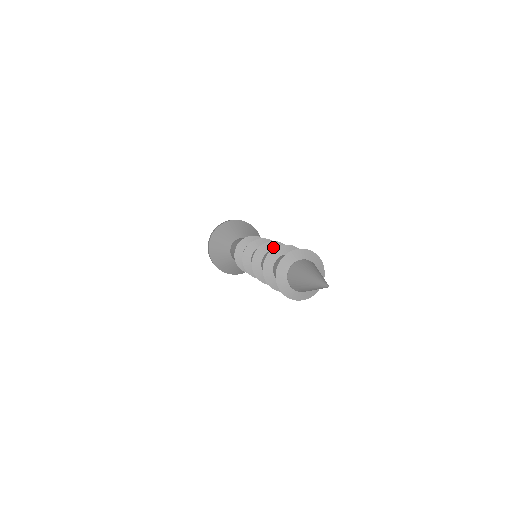
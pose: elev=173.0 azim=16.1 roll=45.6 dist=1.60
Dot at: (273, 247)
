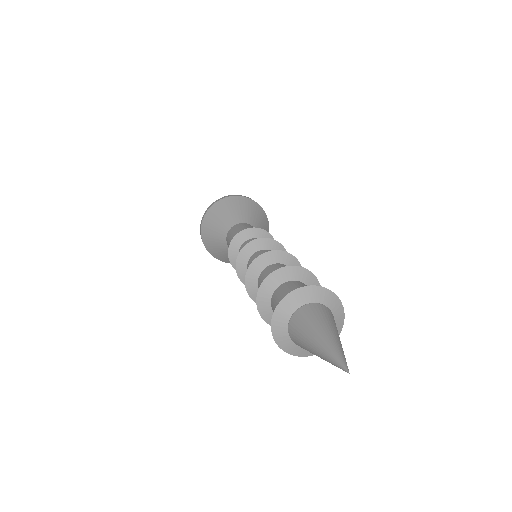
Dot at: occluded
